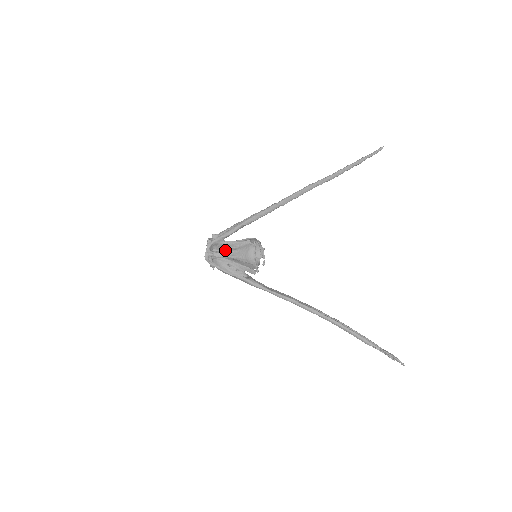
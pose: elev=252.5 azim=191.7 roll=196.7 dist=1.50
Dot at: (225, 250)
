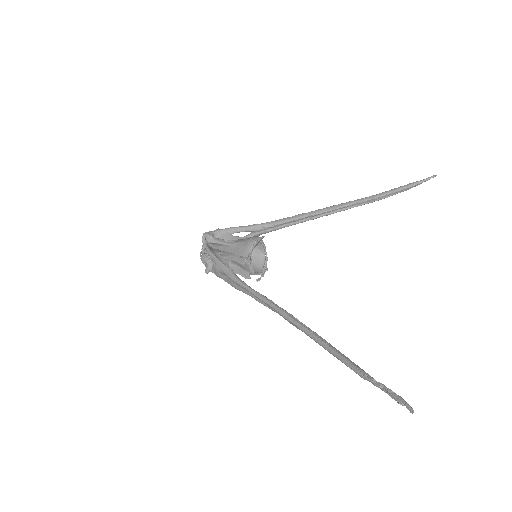
Dot at: occluded
